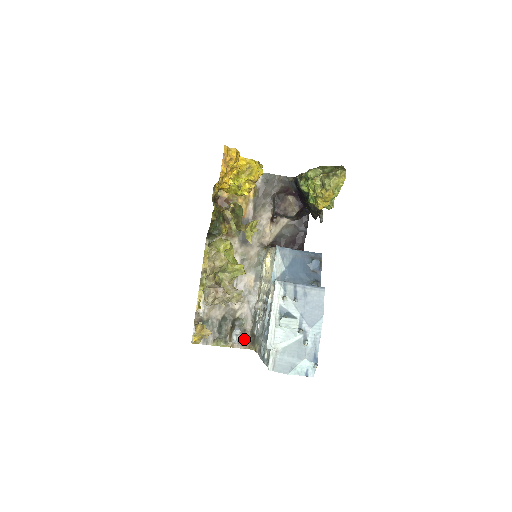
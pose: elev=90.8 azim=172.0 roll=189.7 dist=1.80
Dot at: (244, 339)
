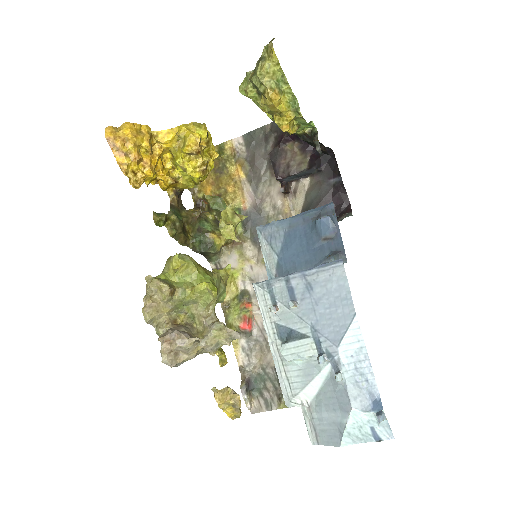
Dot at: occluded
